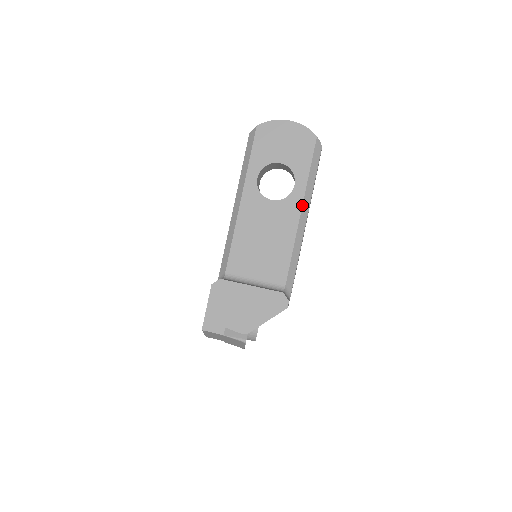
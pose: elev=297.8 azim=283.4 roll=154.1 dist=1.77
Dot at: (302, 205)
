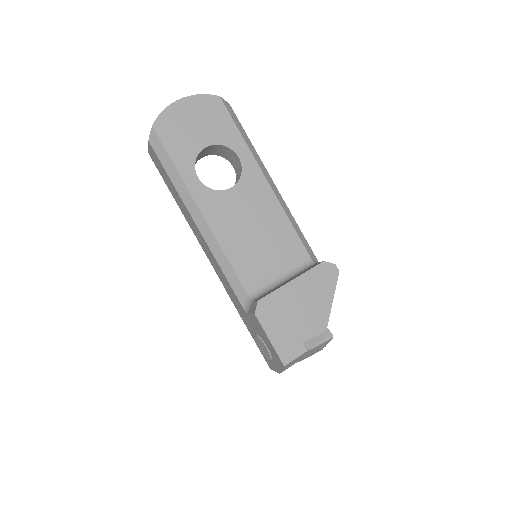
Dot at: (261, 171)
